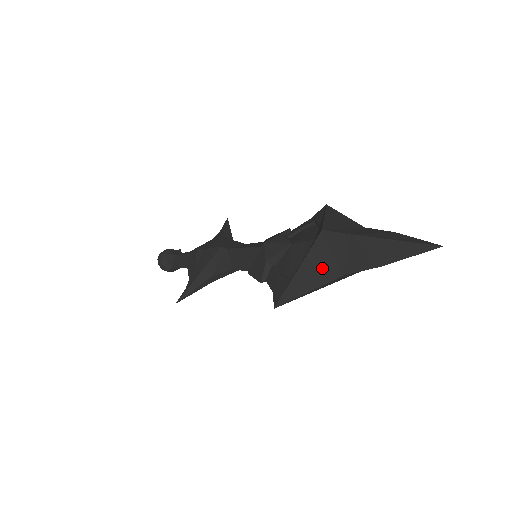
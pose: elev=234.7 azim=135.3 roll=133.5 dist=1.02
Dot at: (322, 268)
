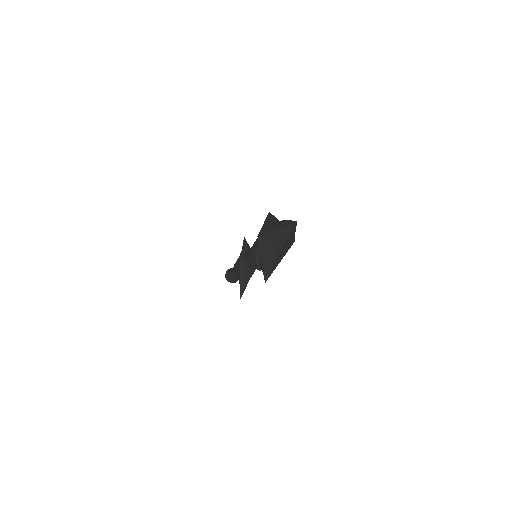
Dot at: (269, 254)
